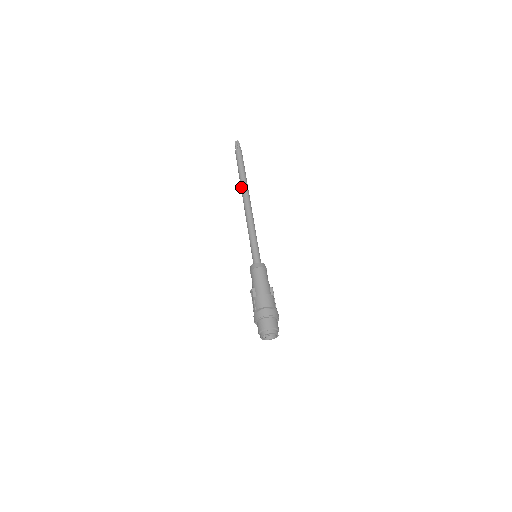
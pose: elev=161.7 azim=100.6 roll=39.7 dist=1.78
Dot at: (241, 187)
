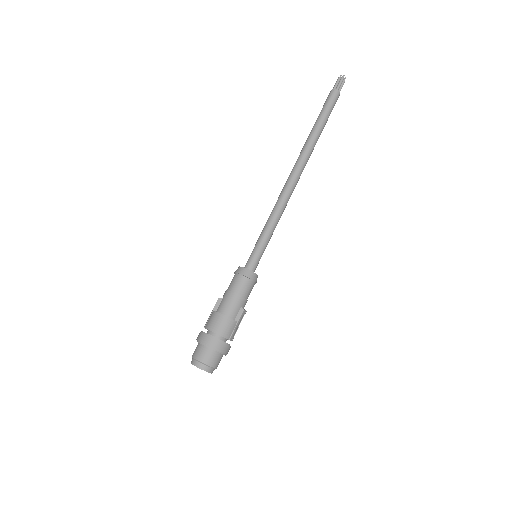
Dot at: occluded
